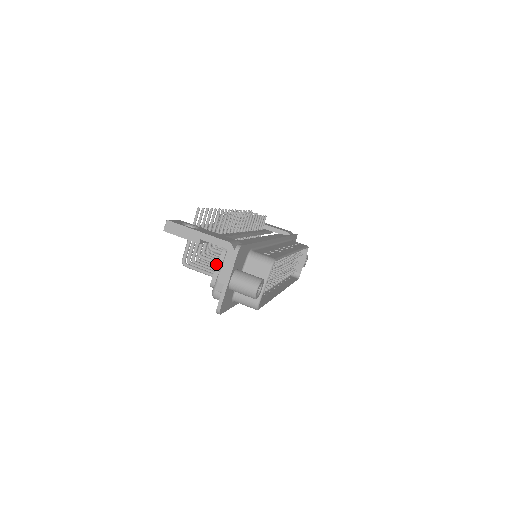
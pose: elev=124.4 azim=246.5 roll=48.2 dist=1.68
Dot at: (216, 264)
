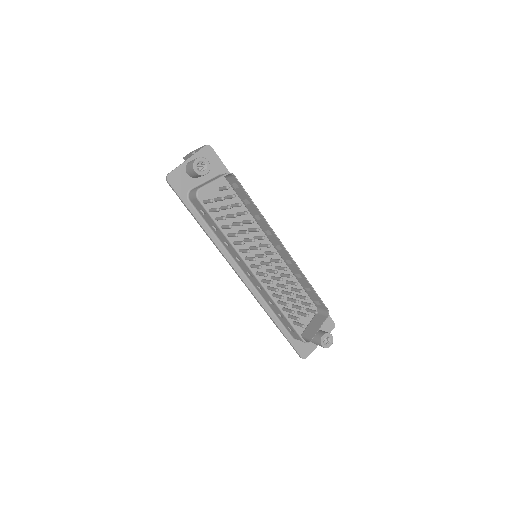
Dot at: occluded
